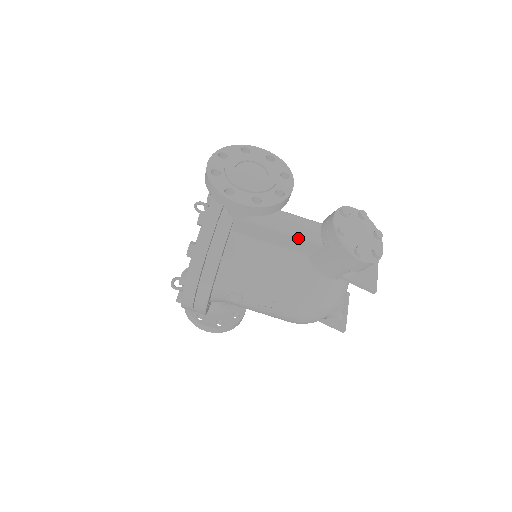
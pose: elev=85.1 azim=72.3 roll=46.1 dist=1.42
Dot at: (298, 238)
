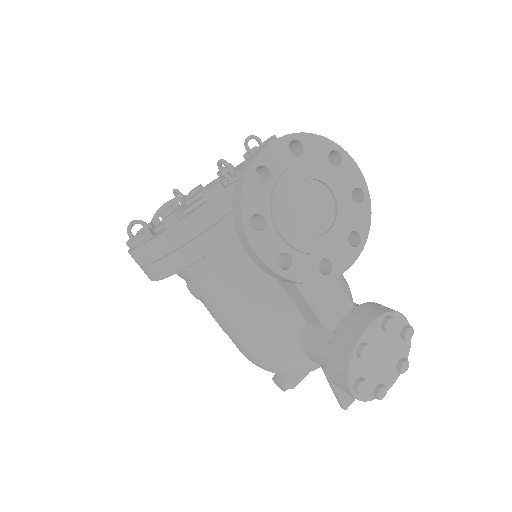
Dot at: (309, 305)
